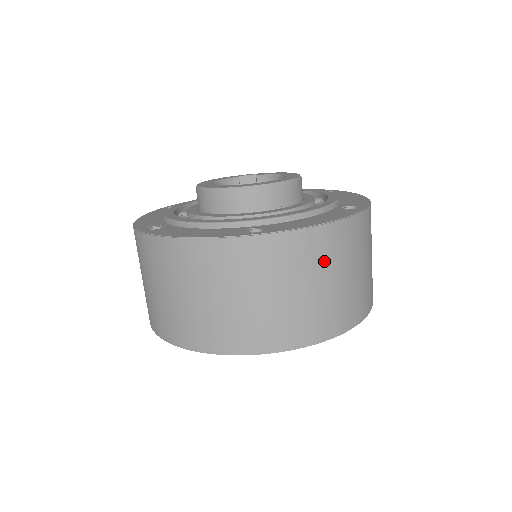
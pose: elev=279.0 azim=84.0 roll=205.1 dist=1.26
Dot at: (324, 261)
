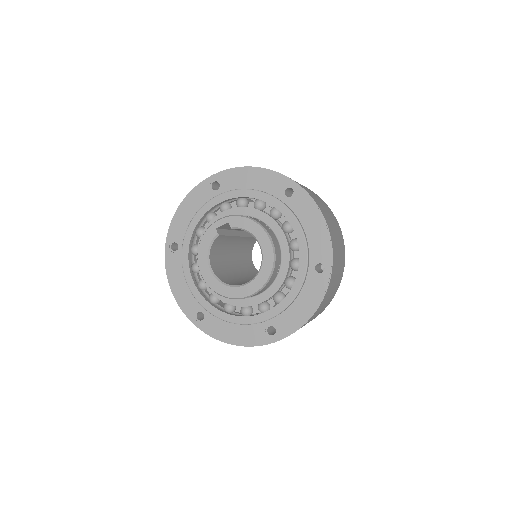
Dot at: (315, 315)
